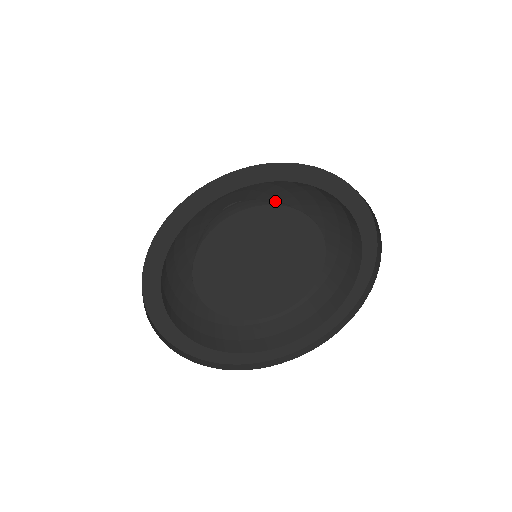
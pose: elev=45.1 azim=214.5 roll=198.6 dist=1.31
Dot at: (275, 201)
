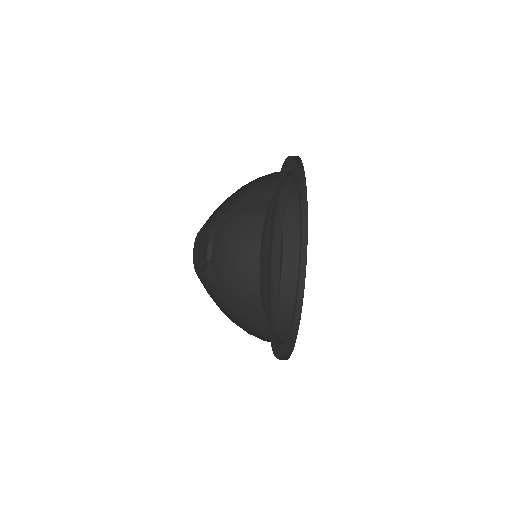
Dot at: occluded
